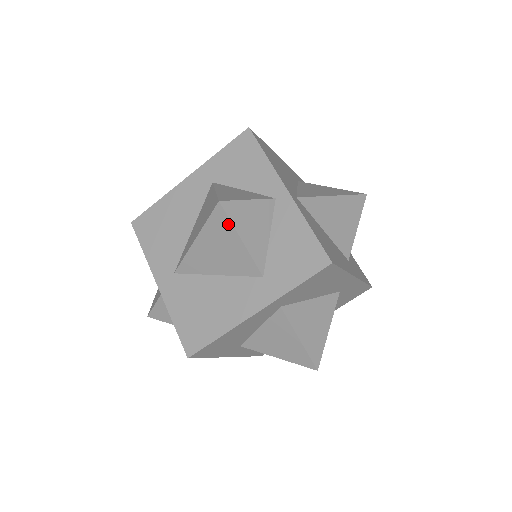
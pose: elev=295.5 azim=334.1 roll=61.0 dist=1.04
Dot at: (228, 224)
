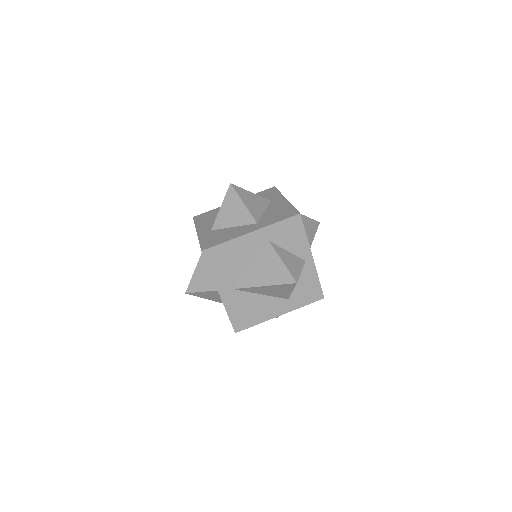
Dot at: (292, 288)
